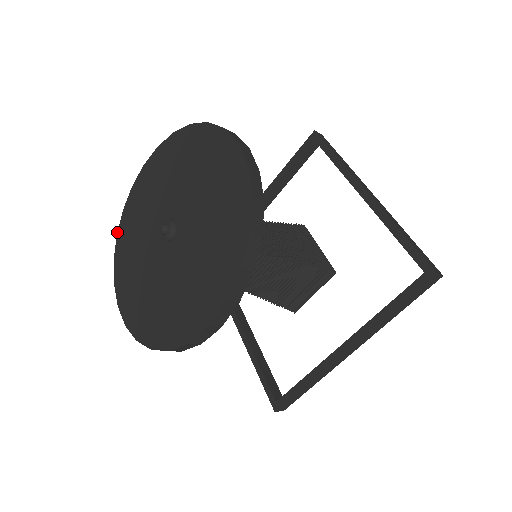
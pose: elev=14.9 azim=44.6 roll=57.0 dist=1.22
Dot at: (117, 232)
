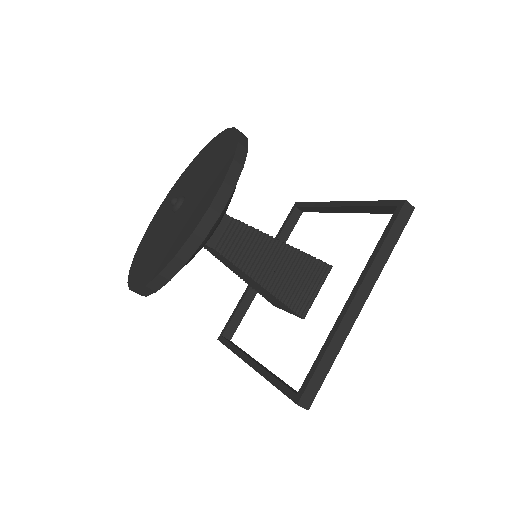
Dot at: (134, 256)
